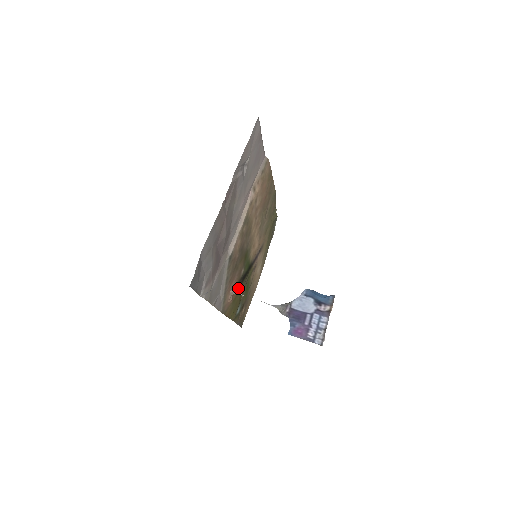
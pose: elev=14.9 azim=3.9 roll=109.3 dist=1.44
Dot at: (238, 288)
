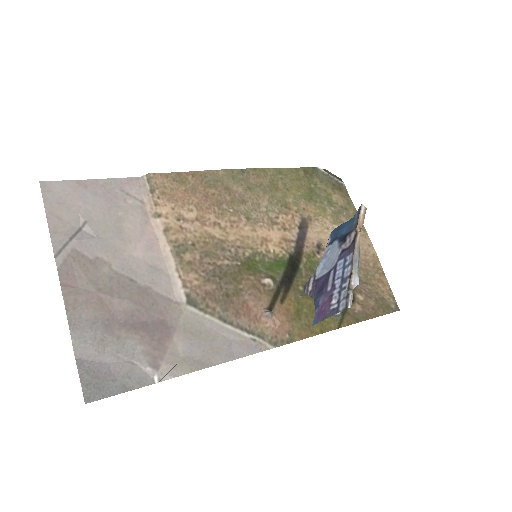
Dot at: (286, 300)
